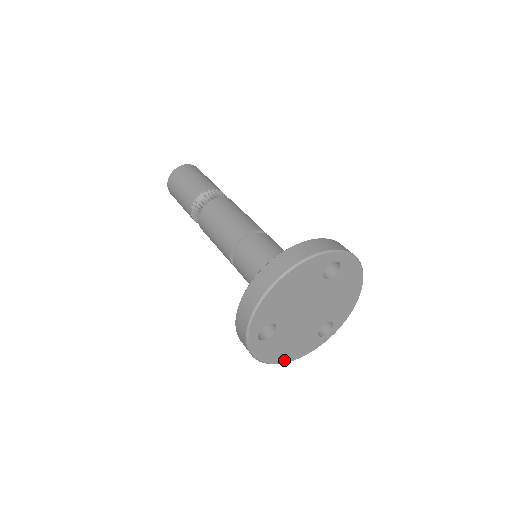
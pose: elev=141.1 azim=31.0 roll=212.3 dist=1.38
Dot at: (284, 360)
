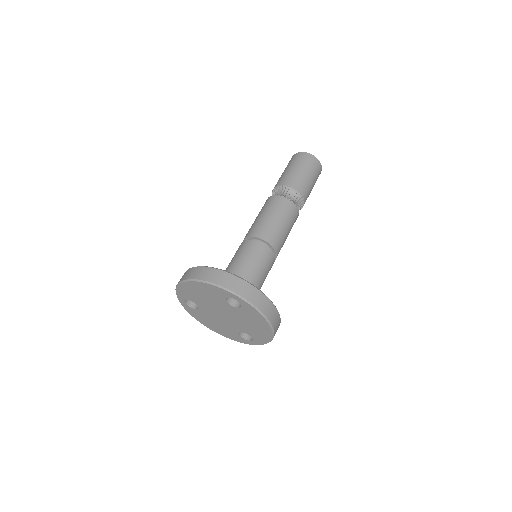
Dot at: (215, 330)
